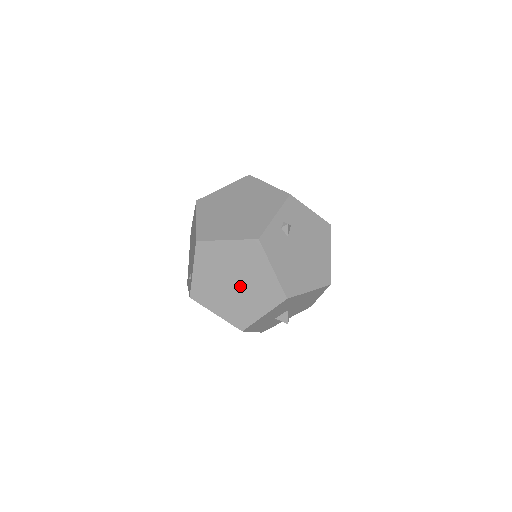
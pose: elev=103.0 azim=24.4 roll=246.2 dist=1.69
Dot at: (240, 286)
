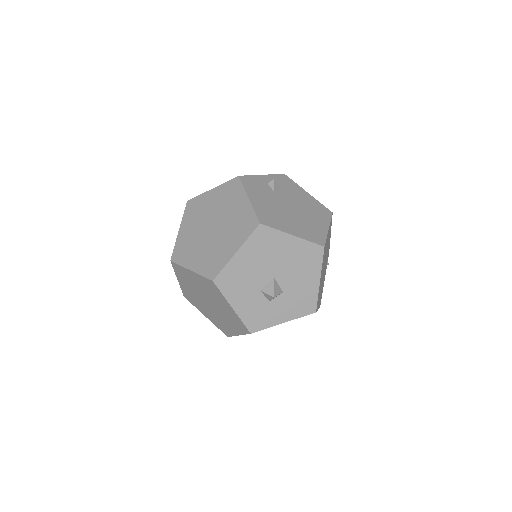
Dot at: (217, 229)
